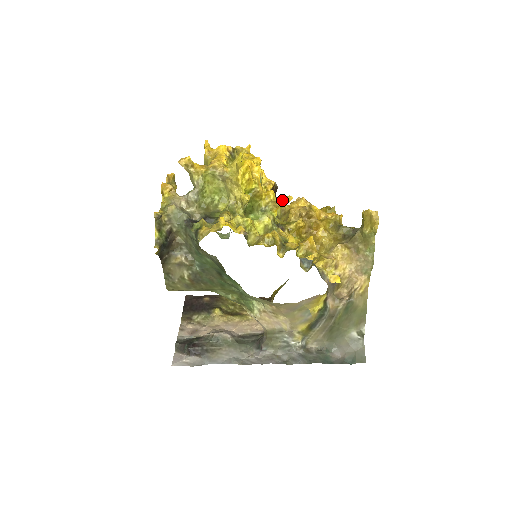
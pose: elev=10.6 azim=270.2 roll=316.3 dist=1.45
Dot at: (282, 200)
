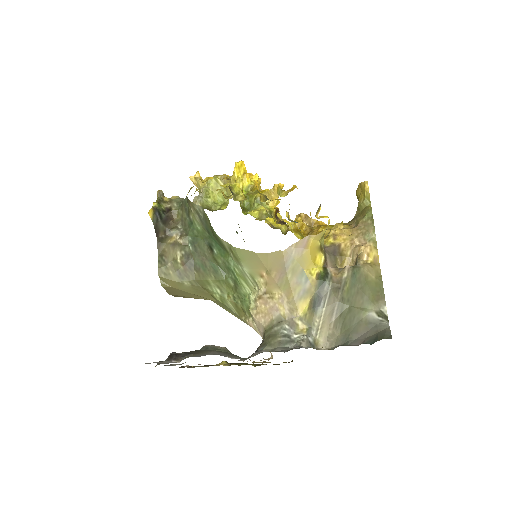
Dot at: (274, 186)
